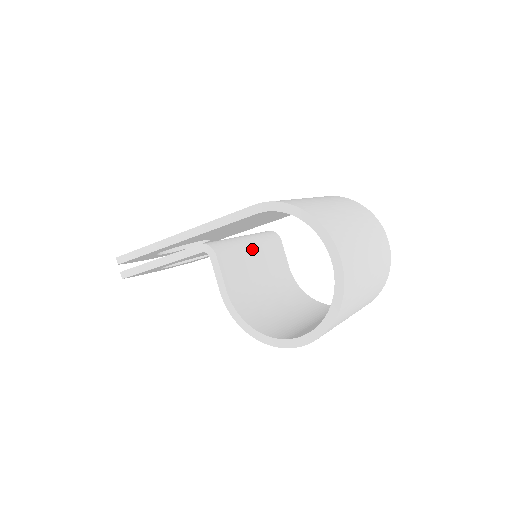
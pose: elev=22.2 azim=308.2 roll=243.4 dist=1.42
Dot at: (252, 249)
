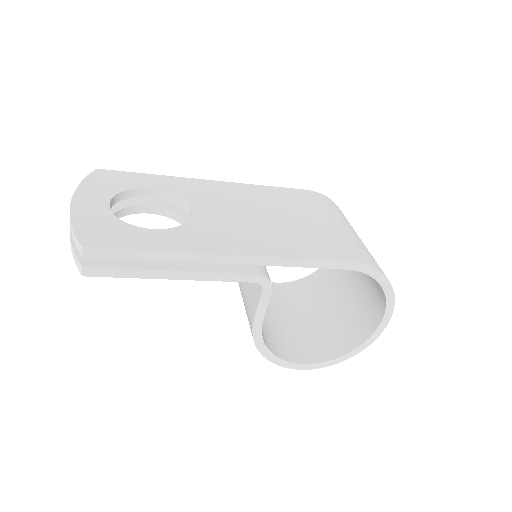
Dot at: occluded
